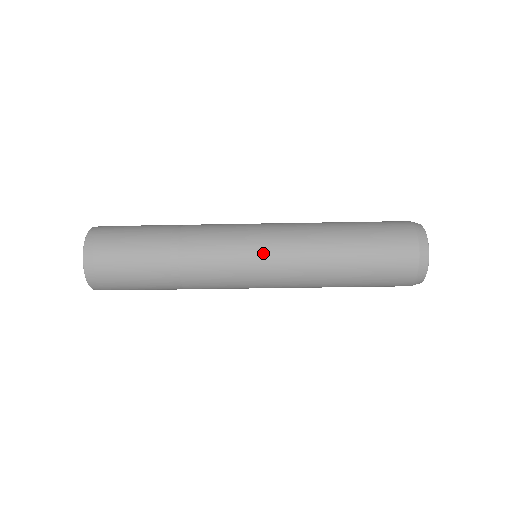
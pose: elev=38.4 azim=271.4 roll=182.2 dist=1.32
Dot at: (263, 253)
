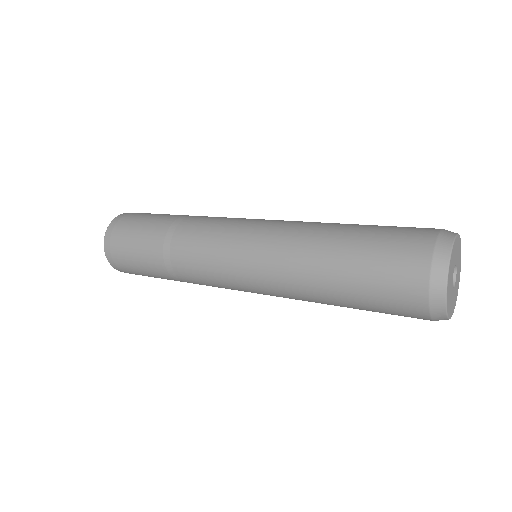
Dot at: (242, 258)
